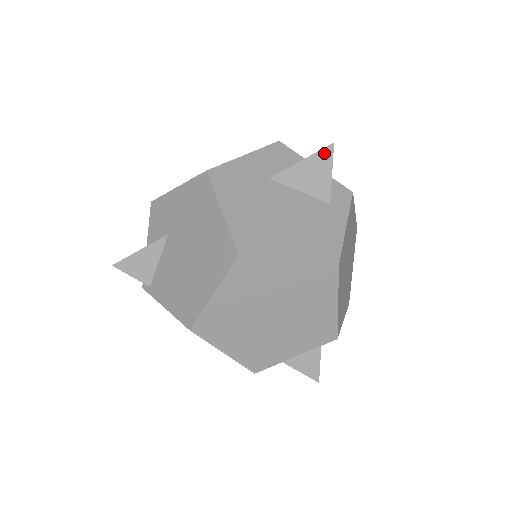
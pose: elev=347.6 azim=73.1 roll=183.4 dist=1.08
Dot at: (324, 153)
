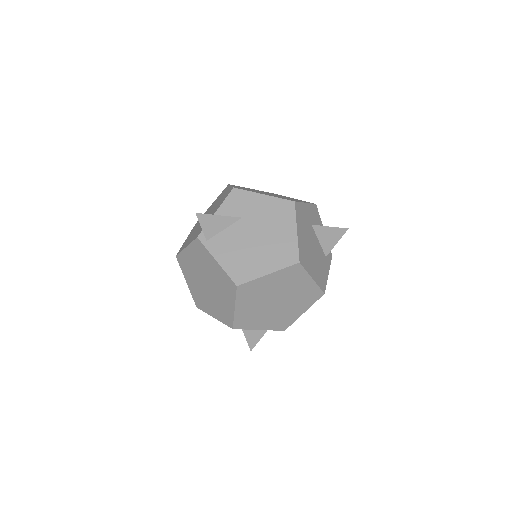
Dot at: (341, 230)
